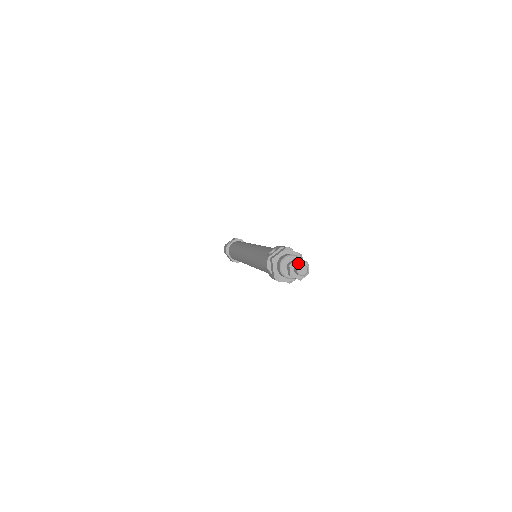
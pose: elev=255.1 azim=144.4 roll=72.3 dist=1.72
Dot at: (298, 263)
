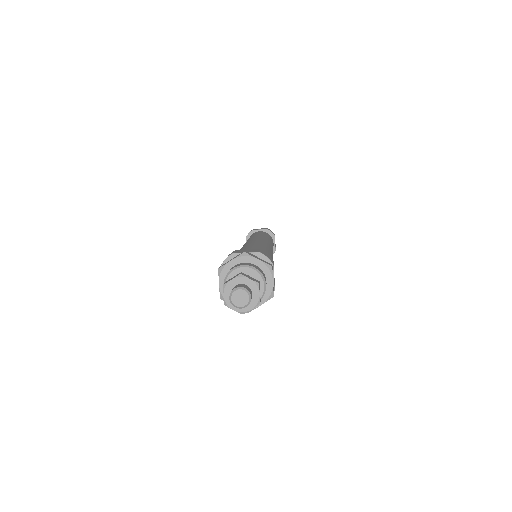
Dot at: (230, 291)
